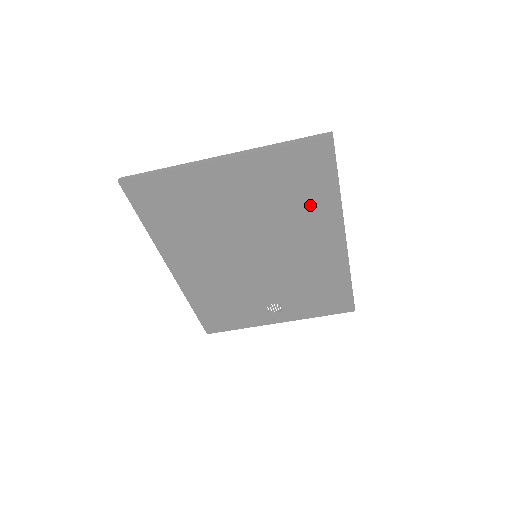
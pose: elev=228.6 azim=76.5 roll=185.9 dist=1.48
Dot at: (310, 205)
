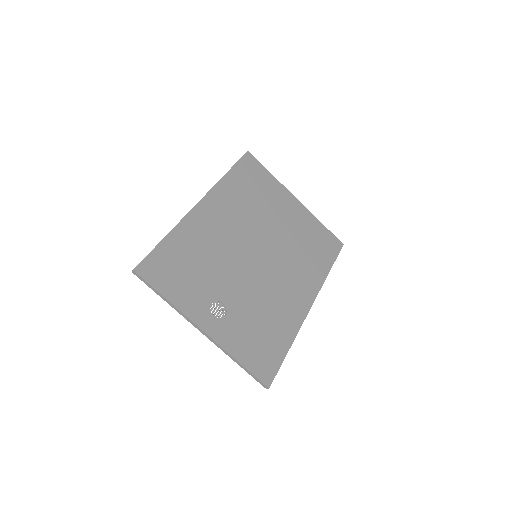
Dot at: (312, 262)
